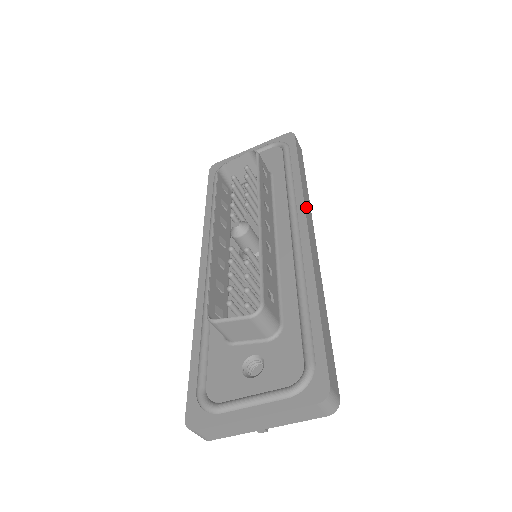
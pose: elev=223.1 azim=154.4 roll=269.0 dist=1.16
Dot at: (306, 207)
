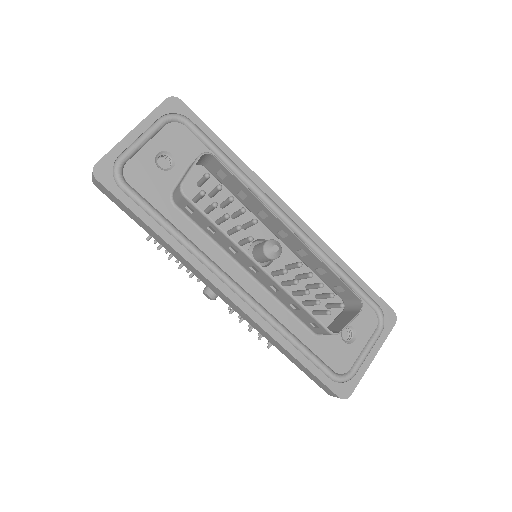
Dot at: (270, 191)
